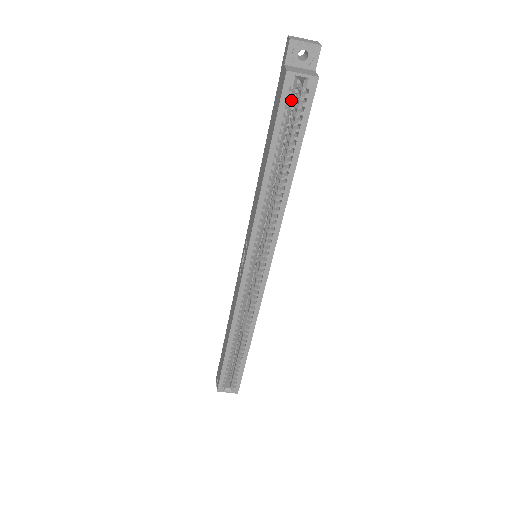
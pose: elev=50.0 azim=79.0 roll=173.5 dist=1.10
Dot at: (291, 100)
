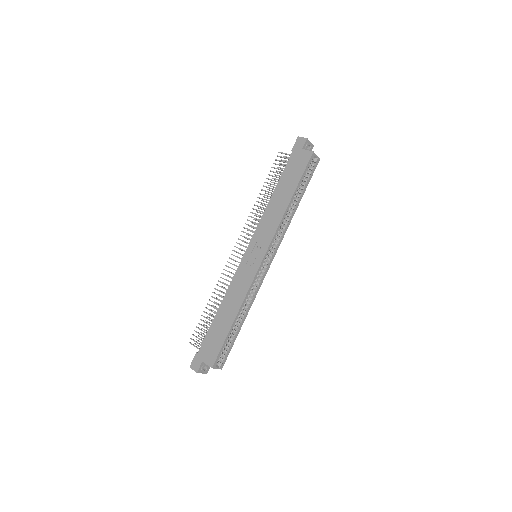
Dot at: (309, 166)
